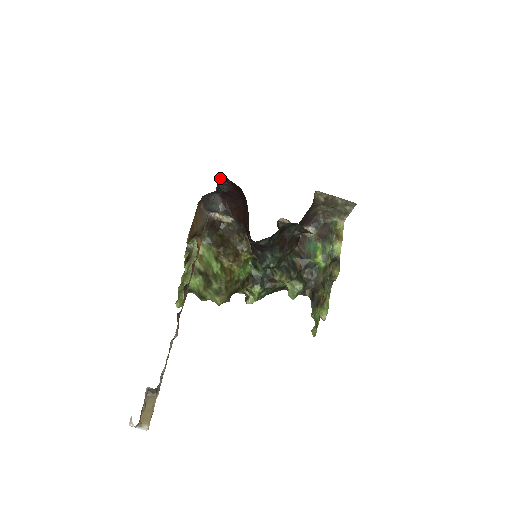
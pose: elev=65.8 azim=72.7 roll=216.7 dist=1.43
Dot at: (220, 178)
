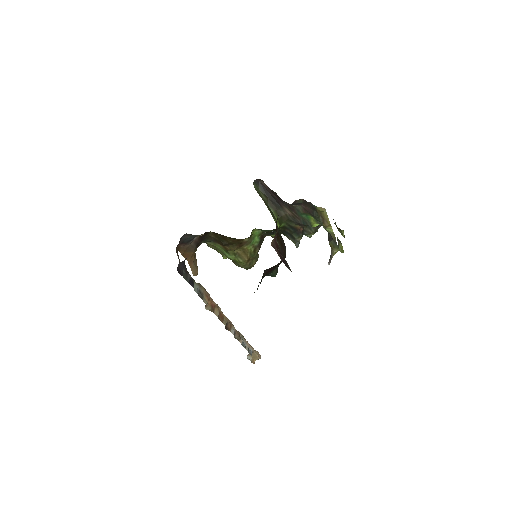
Dot at: (178, 264)
